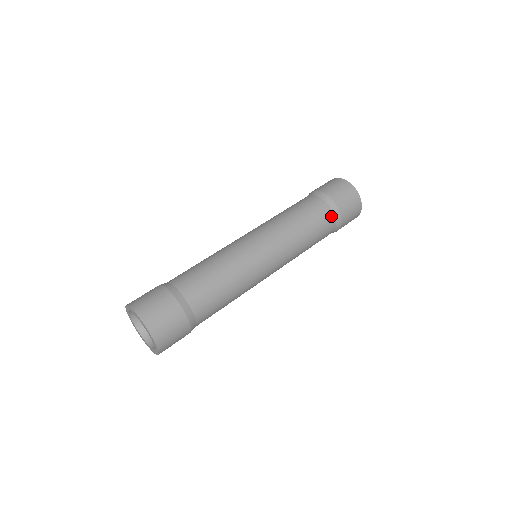
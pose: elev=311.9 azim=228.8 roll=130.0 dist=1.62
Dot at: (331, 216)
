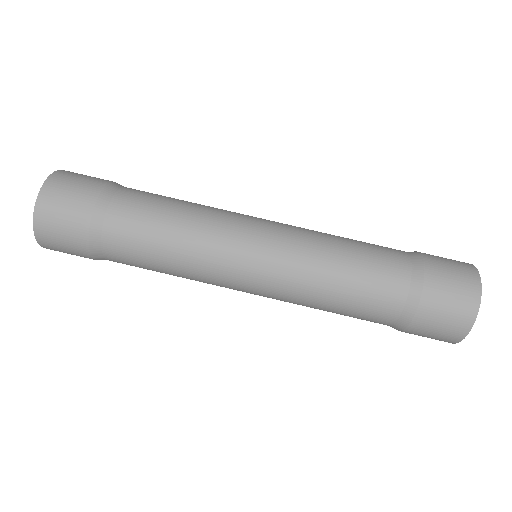
Dot at: occluded
